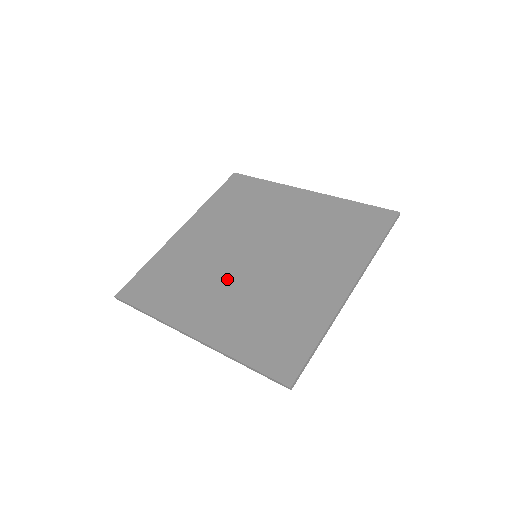
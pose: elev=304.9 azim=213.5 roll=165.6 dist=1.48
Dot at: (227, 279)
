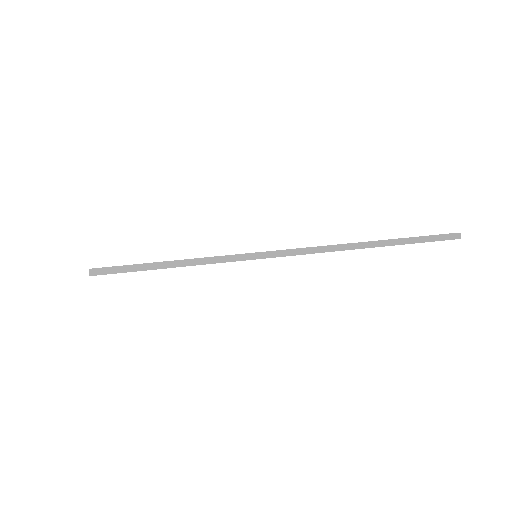
Dot at: occluded
